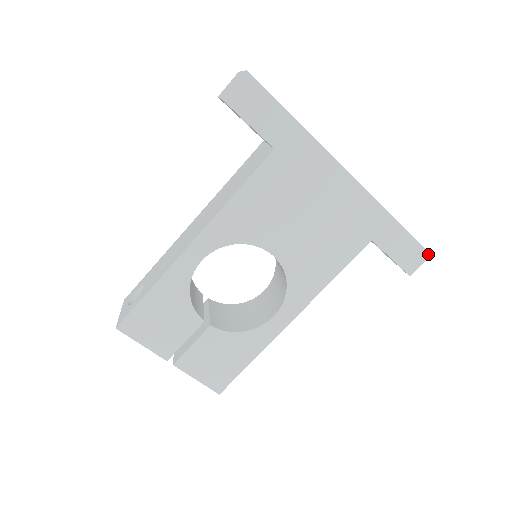
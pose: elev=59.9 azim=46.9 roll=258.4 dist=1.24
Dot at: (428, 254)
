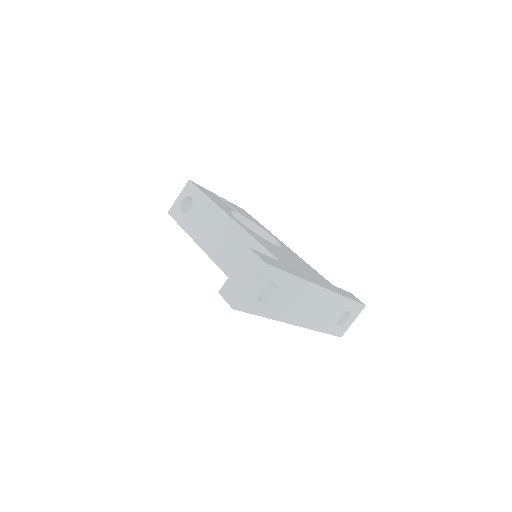
Dot at: (339, 336)
